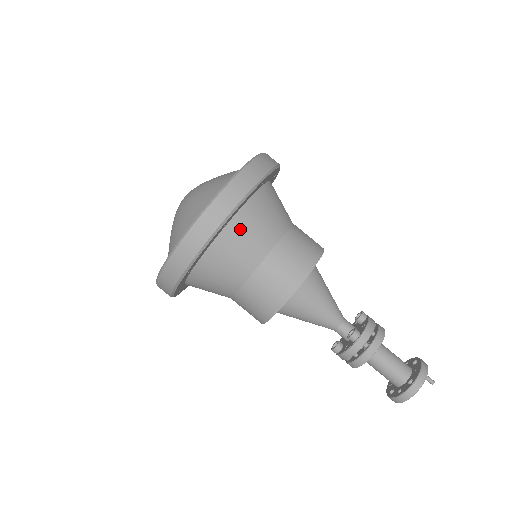
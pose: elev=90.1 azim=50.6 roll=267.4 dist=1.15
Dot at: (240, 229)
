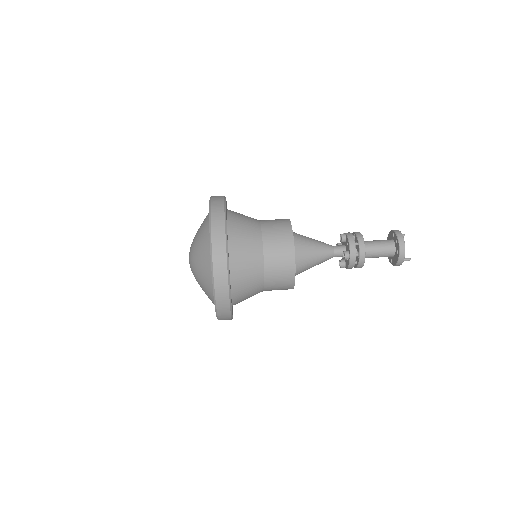
Dot at: (235, 212)
